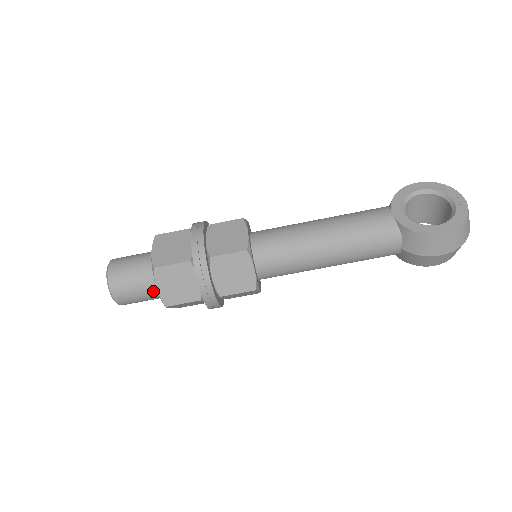
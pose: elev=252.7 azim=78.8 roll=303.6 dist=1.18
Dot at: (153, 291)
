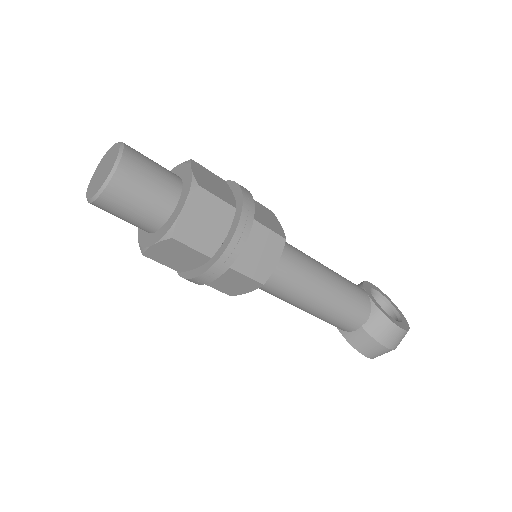
Dot at: (160, 211)
